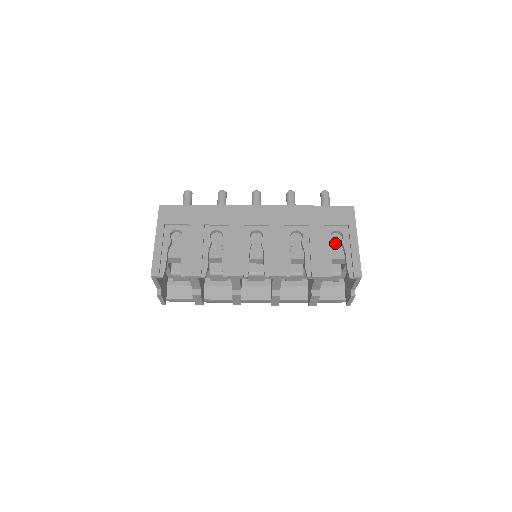
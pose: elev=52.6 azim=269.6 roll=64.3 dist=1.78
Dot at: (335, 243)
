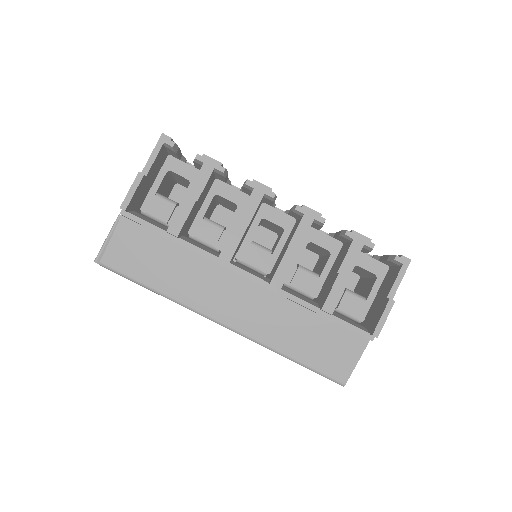
Dot at: occluded
